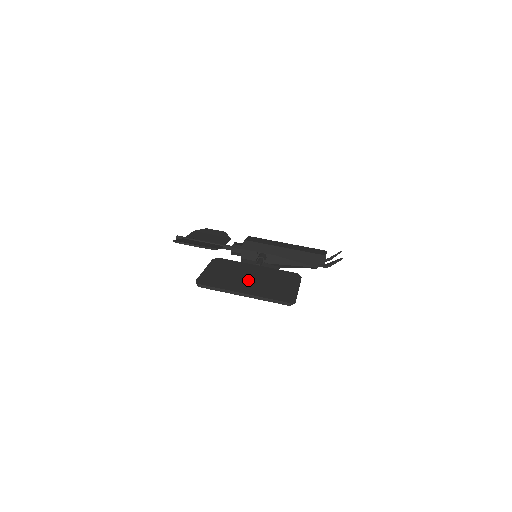
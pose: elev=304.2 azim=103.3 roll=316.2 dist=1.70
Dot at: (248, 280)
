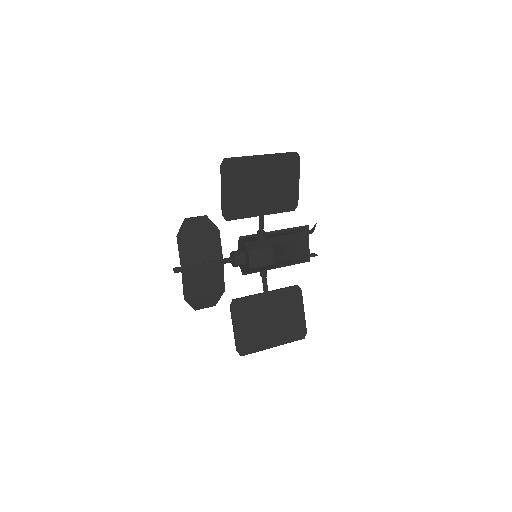
Dot at: (259, 181)
